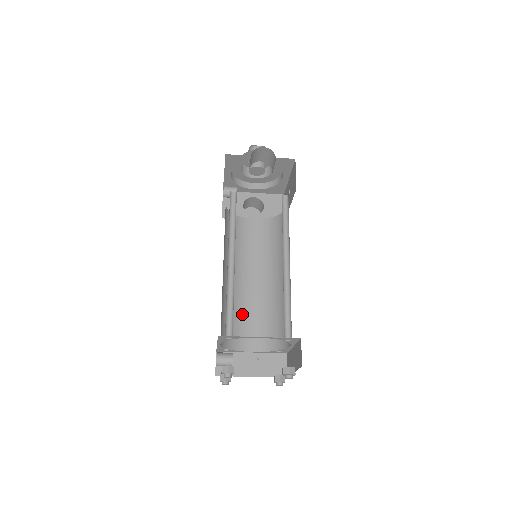
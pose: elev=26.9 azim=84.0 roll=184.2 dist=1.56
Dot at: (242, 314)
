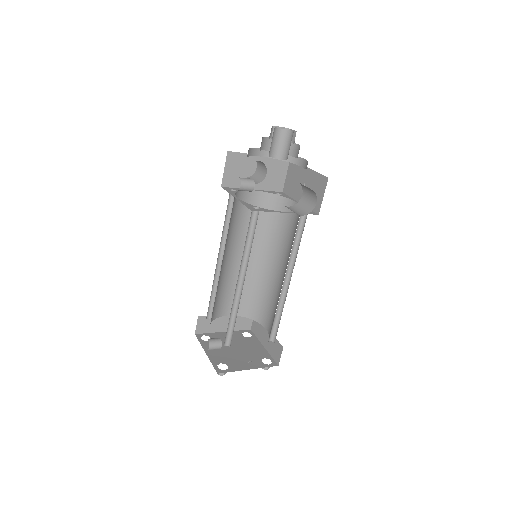
Dot at: (226, 287)
